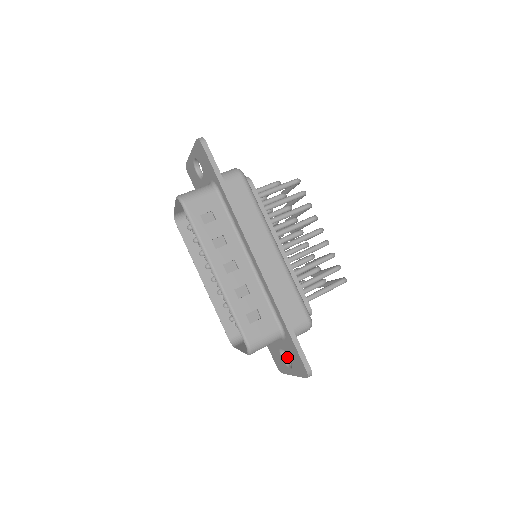
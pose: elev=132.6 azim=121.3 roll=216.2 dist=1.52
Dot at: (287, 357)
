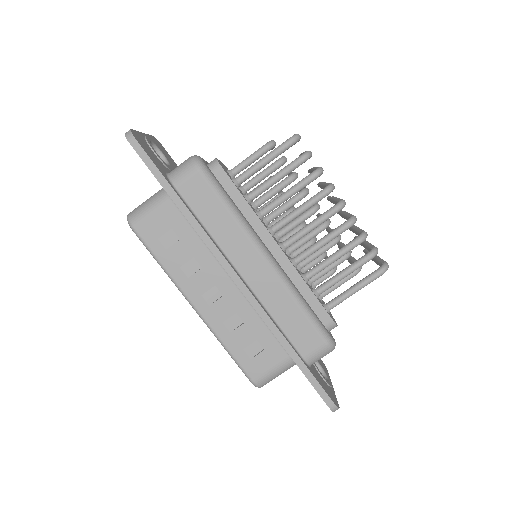
Dot at: (320, 365)
